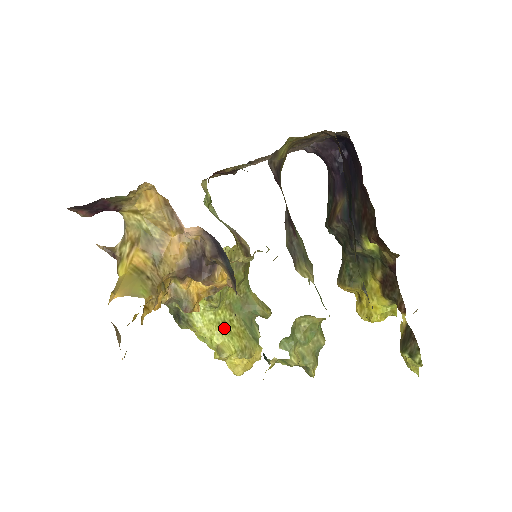
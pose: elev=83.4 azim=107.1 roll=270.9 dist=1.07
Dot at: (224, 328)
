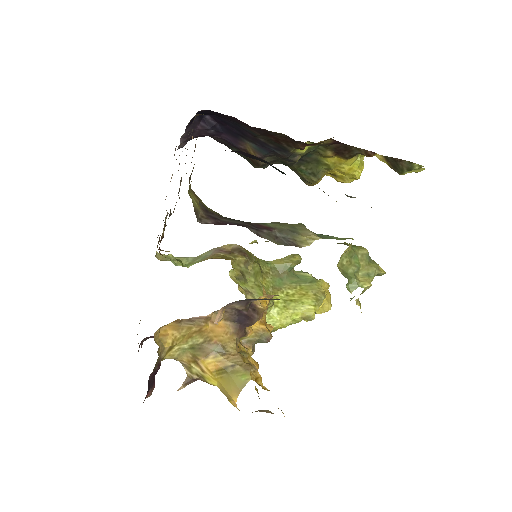
Dot at: (291, 304)
